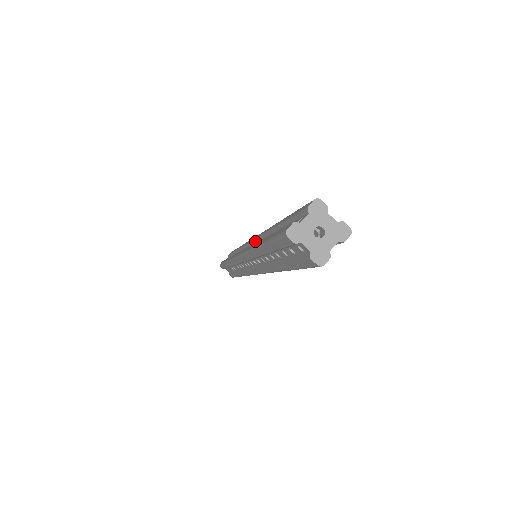
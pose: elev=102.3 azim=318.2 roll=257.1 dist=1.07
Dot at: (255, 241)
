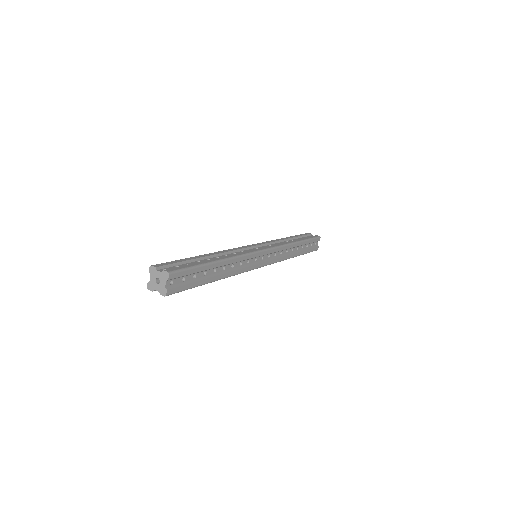
Dot at: occluded
